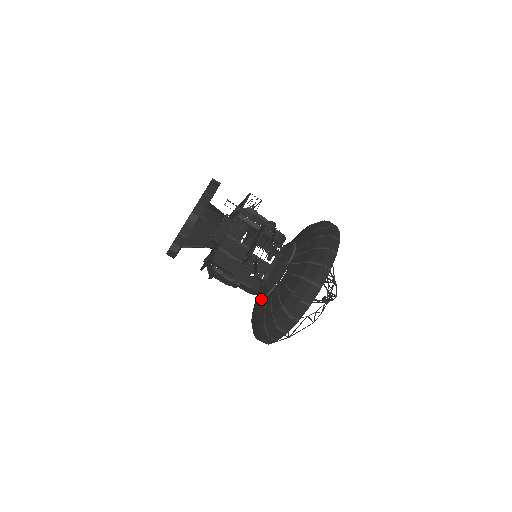
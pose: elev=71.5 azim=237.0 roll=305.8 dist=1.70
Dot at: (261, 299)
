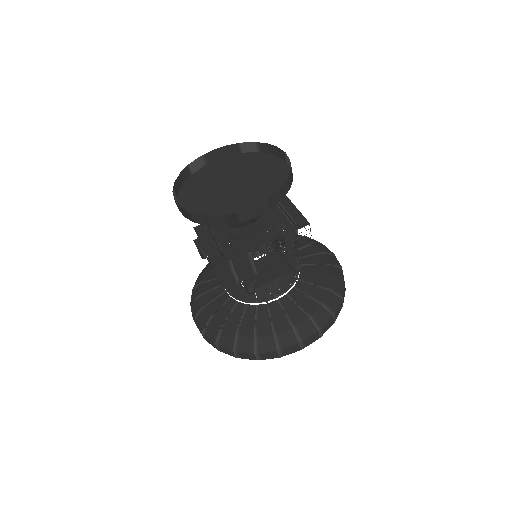
Dot at: occluded
